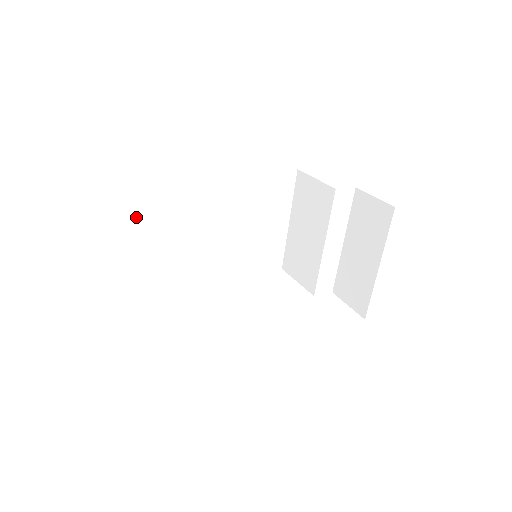
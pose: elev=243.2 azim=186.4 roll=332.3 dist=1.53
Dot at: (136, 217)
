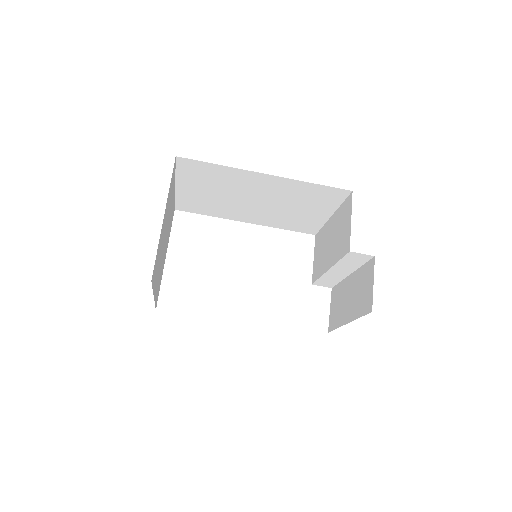
Dot at: (177, 175)
